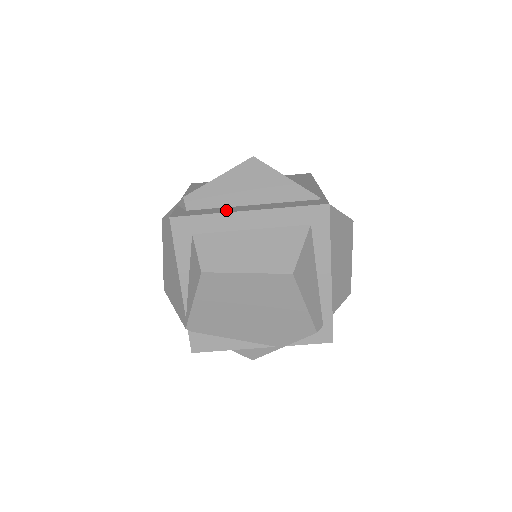
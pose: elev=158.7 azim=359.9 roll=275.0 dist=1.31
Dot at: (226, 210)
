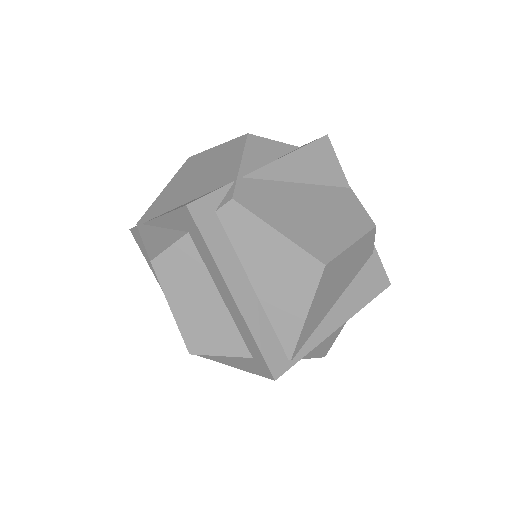
Dot at: (227, 266)
